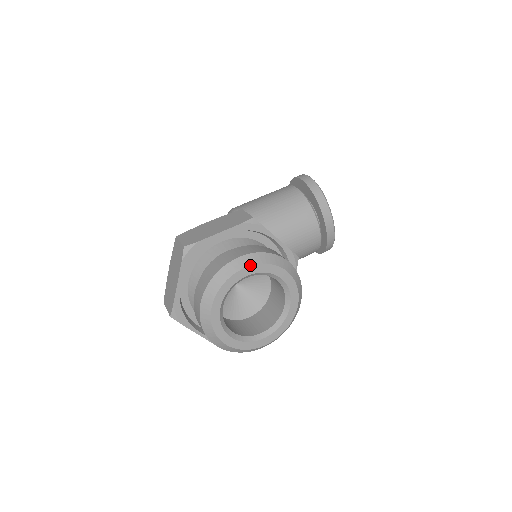
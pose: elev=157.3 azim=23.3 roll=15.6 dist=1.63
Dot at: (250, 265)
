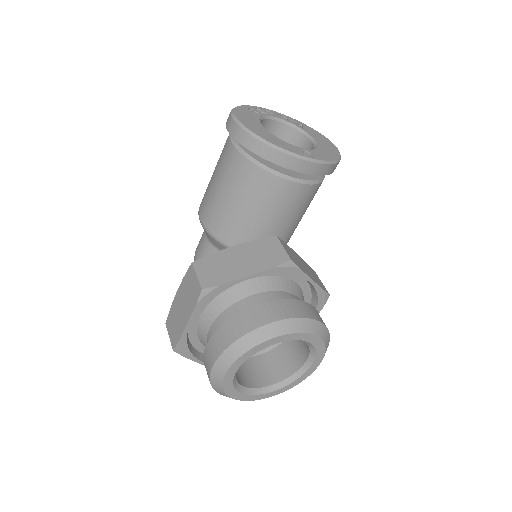
Dot at: (229, 366)
